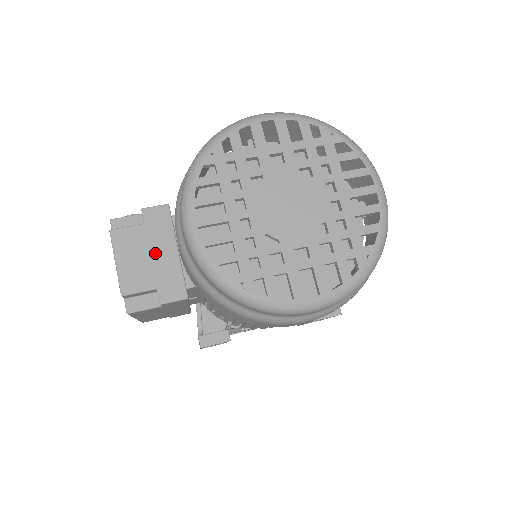
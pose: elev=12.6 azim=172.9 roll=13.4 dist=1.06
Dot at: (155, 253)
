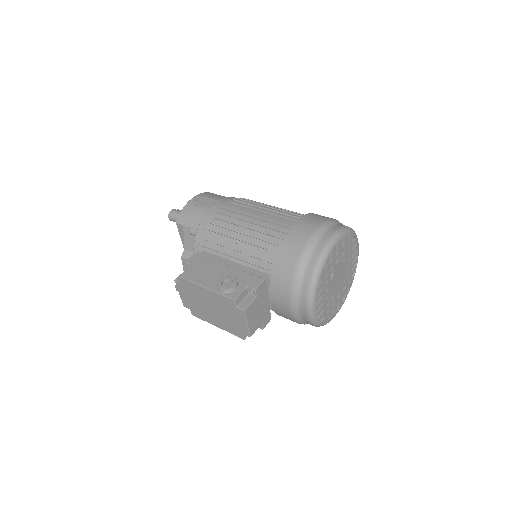
Dot at: (261, 308)
